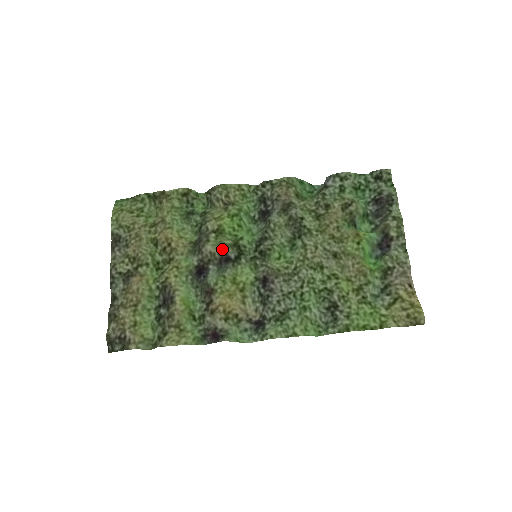
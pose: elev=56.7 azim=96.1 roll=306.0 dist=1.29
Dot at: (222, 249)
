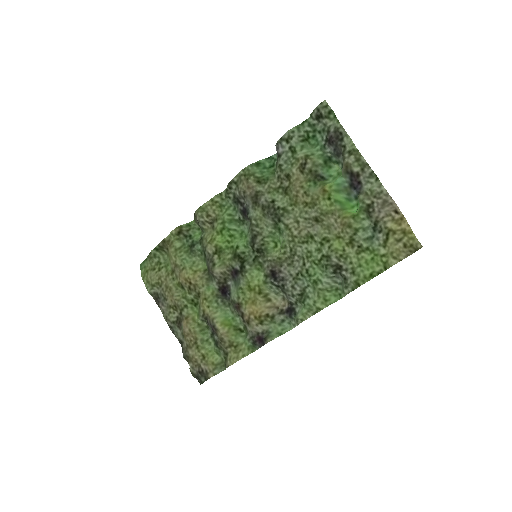
Dot at: (228, 265)
